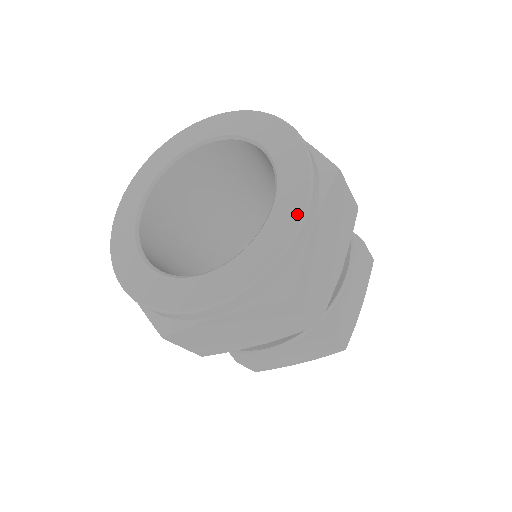
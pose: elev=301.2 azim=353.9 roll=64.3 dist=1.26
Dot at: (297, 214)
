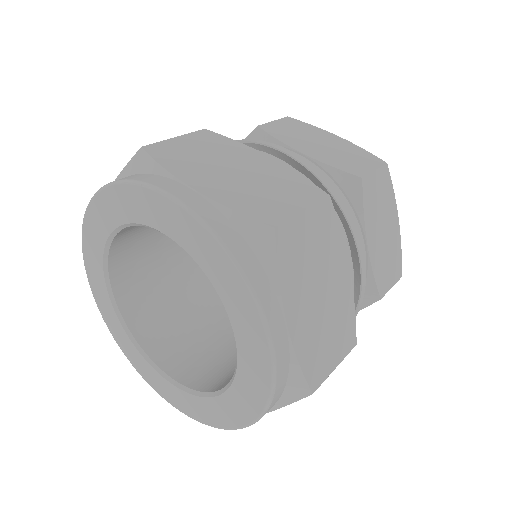
Dot at: (261, 337)
